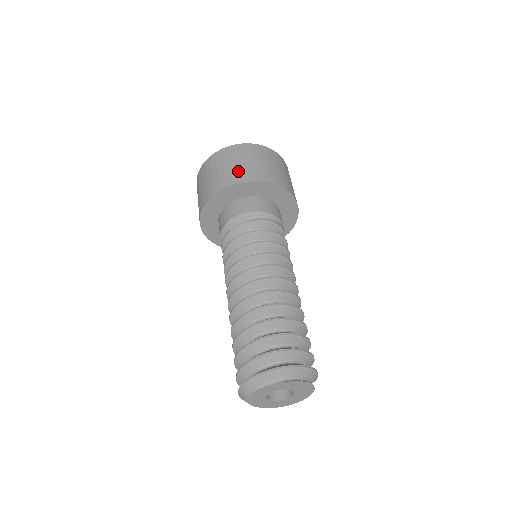
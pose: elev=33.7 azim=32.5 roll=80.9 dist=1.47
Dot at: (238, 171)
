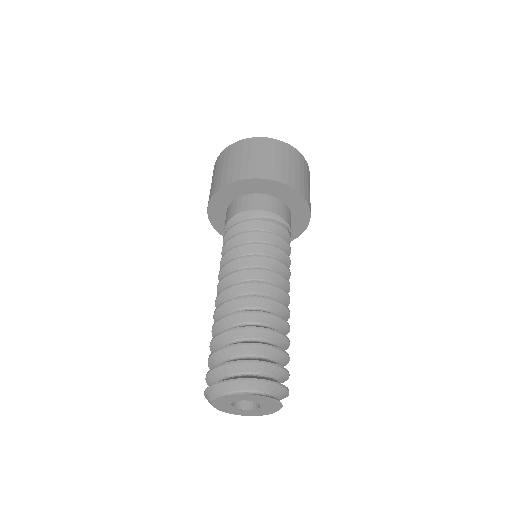
Dot at: (255, 166)
